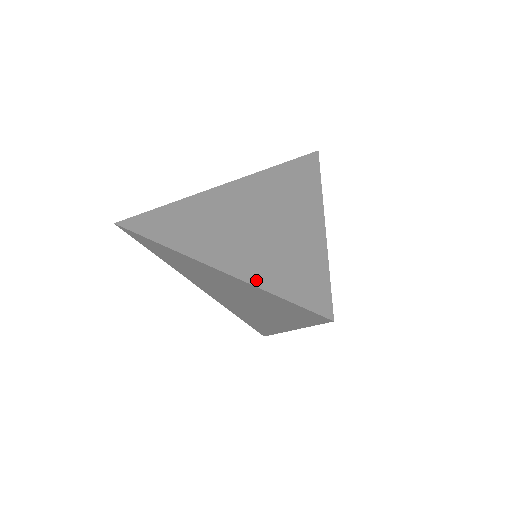
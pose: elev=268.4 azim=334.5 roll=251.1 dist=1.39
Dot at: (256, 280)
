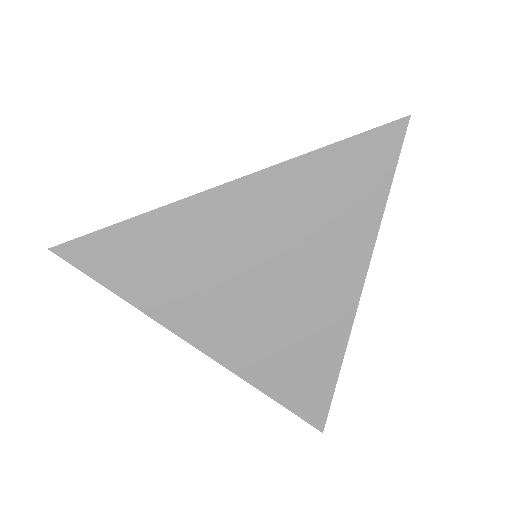
Dot at: (299, 157)
